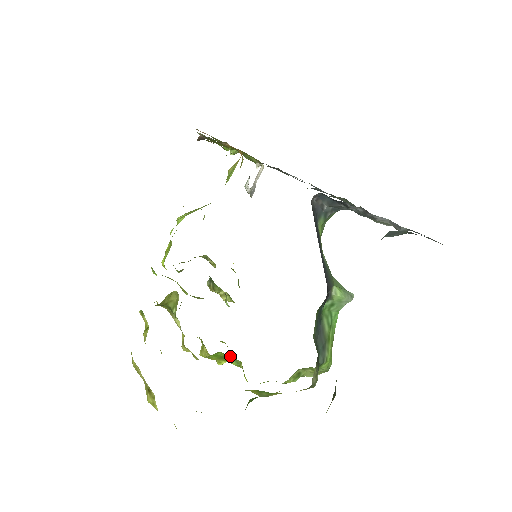
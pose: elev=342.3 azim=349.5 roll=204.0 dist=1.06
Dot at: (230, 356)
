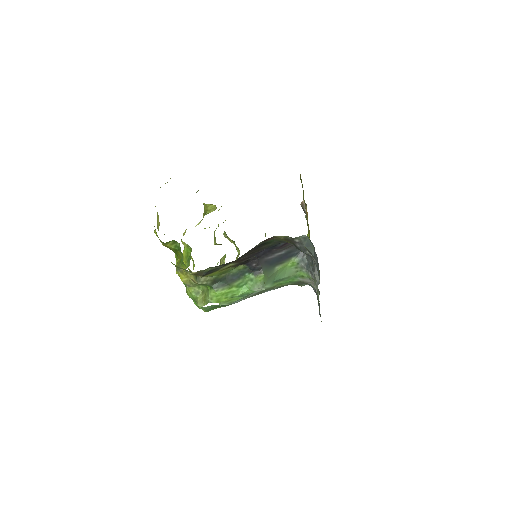
Dot at: occluded
